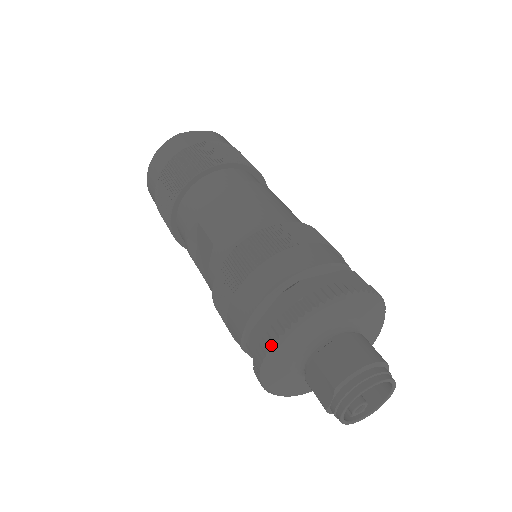
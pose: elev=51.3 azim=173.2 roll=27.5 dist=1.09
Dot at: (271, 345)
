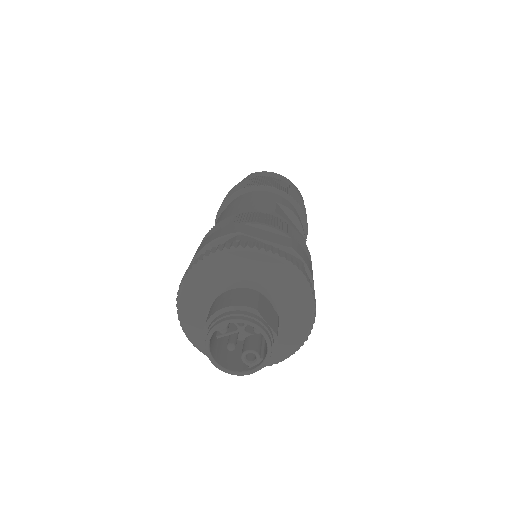
Dot at: (180, 322)
